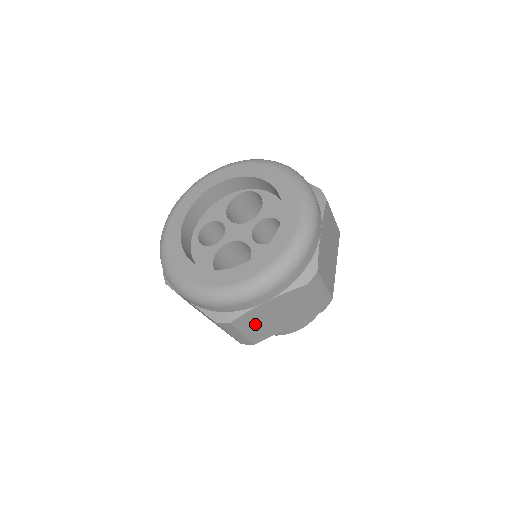
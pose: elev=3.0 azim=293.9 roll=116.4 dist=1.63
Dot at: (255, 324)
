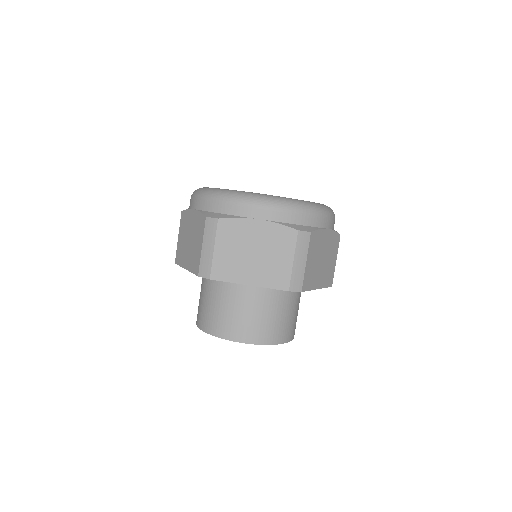
Dot at: (314, 255)
